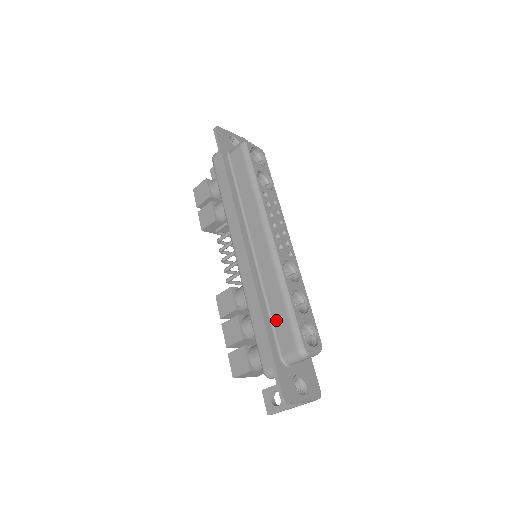
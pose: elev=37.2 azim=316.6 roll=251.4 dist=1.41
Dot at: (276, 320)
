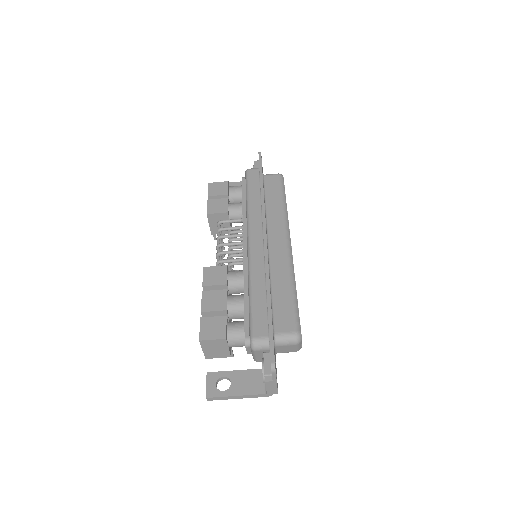
Dot at: (278, 303)
